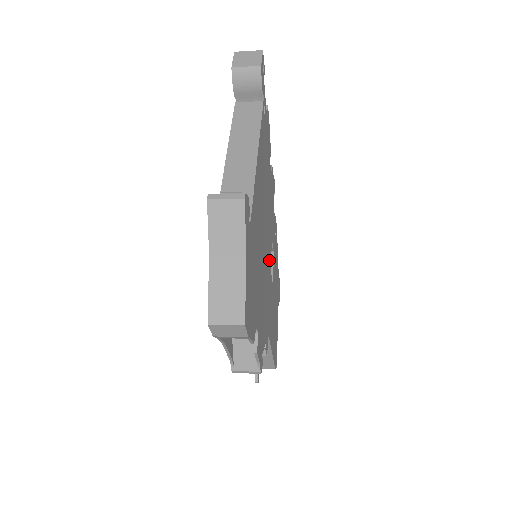
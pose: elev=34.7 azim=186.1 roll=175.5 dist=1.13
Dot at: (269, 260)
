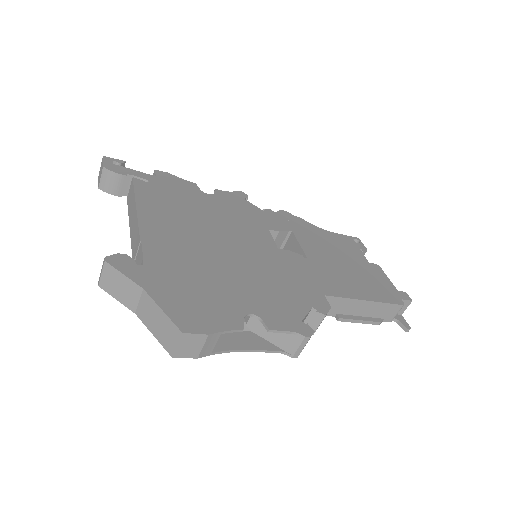
Dot at: (268, 247)
